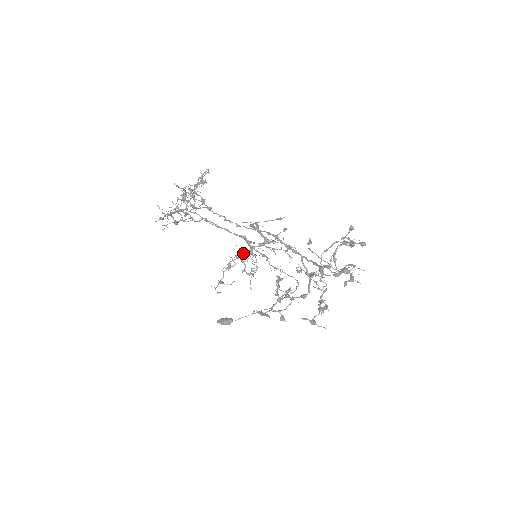
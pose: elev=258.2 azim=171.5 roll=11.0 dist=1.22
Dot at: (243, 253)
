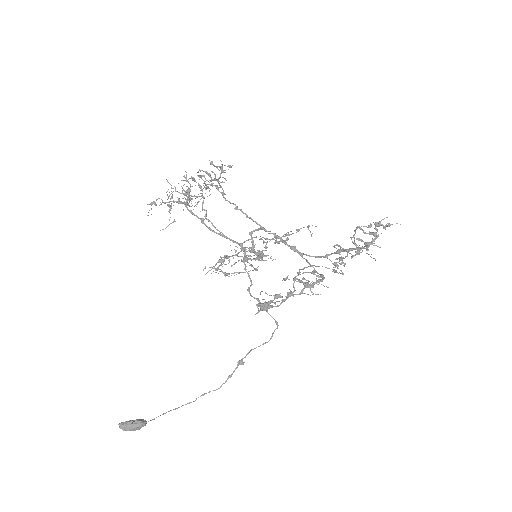
Dot at: (226, 273)
